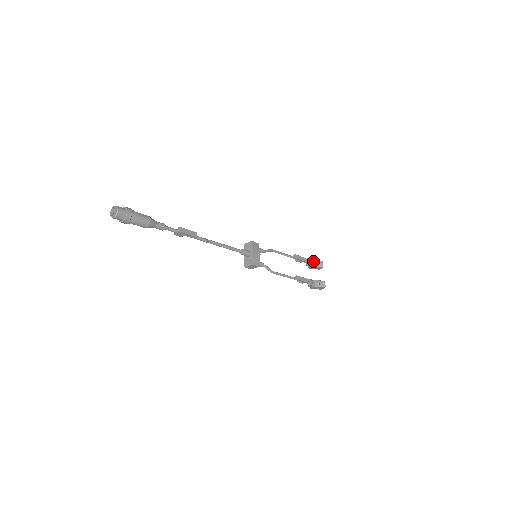
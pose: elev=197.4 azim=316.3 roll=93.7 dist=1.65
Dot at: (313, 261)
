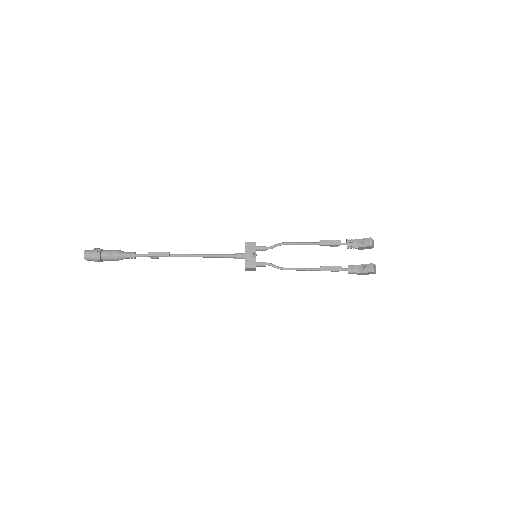
Dot at: (357, 240)
